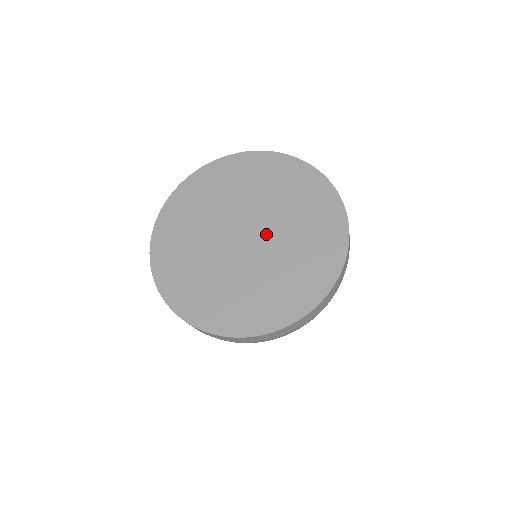
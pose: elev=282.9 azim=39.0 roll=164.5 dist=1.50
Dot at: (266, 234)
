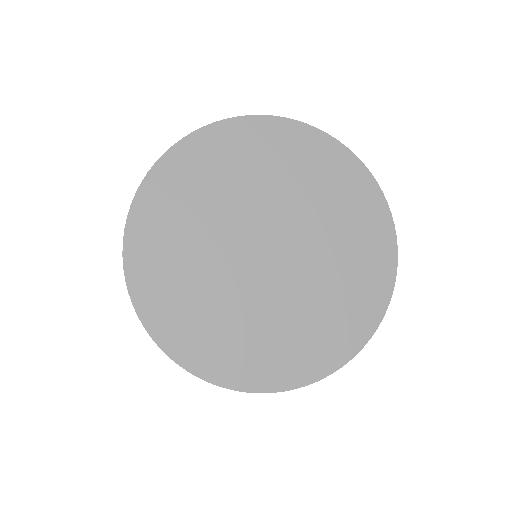
Dot at: (293, 240)
